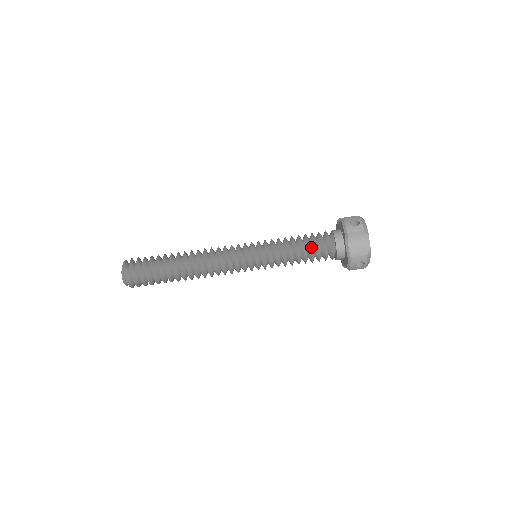
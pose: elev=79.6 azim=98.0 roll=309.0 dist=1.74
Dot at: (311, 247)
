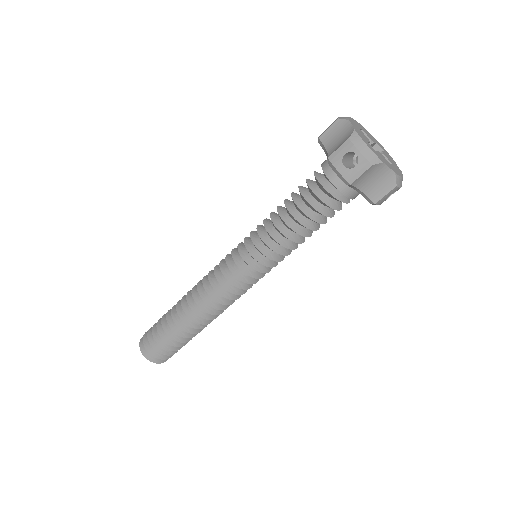
Dot at: (313, 216)
